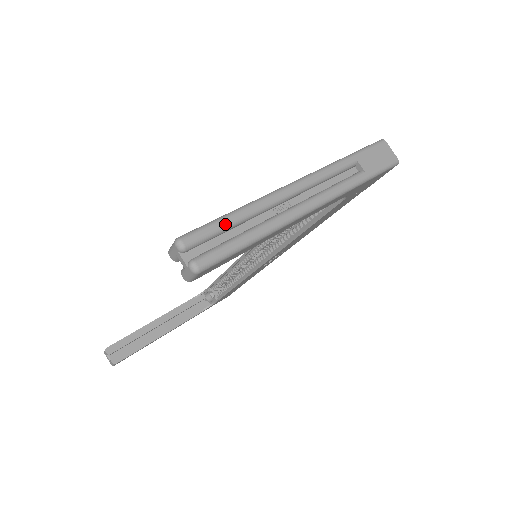
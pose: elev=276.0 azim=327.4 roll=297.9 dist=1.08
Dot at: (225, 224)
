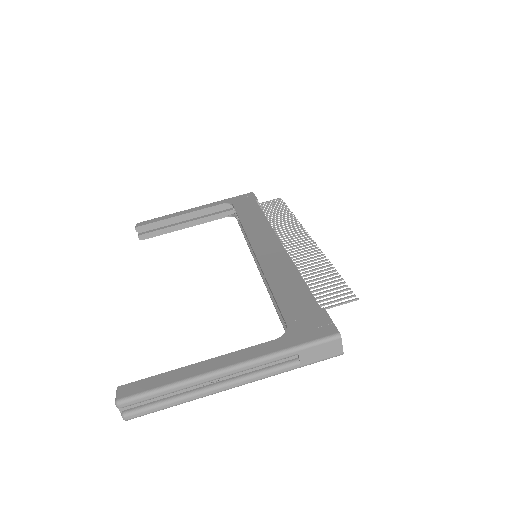
Dot at: (155, 397)
